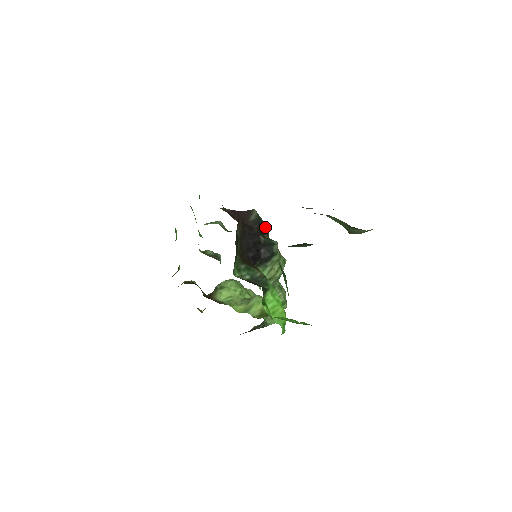
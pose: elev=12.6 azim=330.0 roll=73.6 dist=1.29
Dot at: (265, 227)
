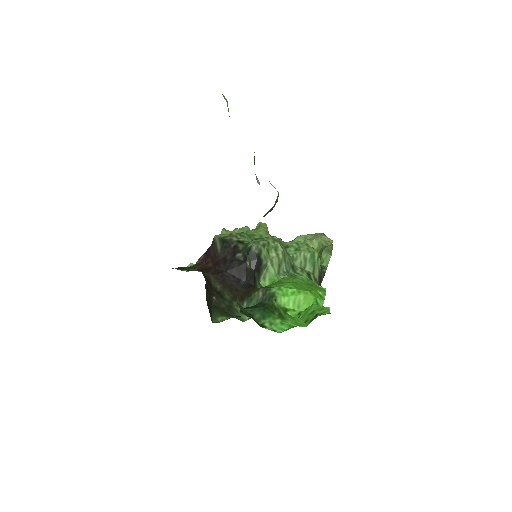
Dot at: (234, 238)
